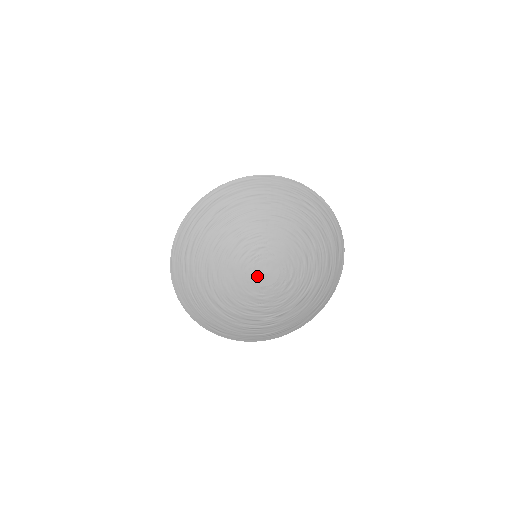
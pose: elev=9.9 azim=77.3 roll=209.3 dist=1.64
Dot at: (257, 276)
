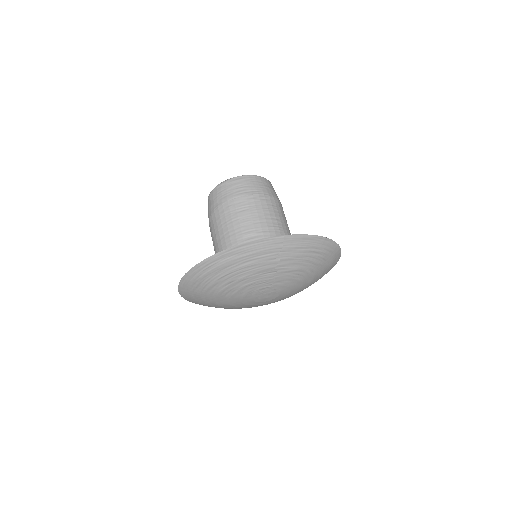
Dot at: (258, 299)
